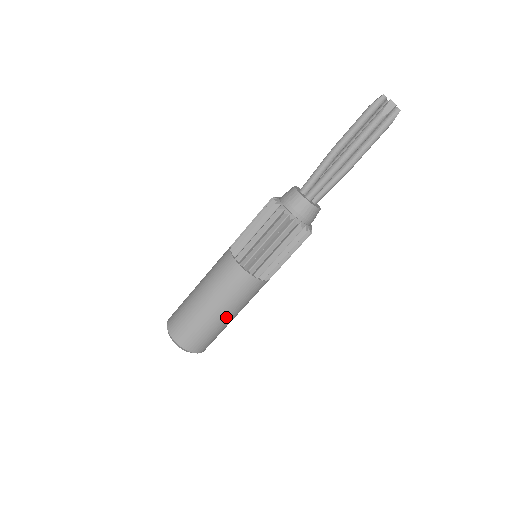
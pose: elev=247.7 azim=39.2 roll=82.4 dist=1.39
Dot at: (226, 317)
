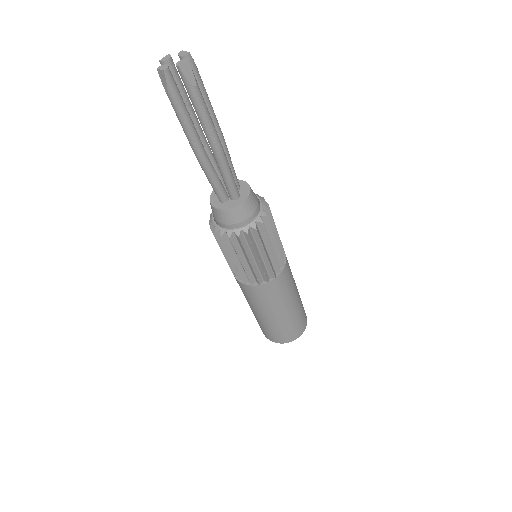
Dot at: (270, 316)
